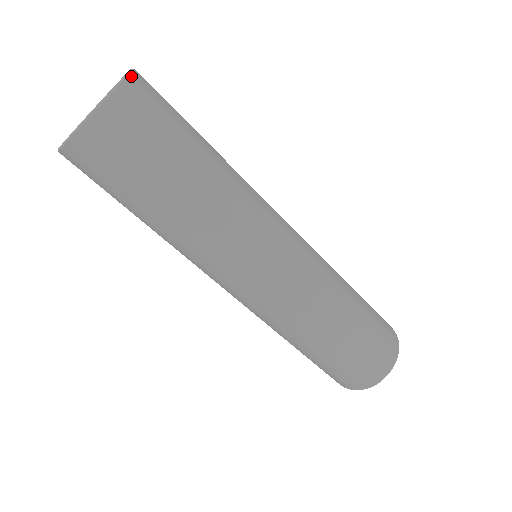
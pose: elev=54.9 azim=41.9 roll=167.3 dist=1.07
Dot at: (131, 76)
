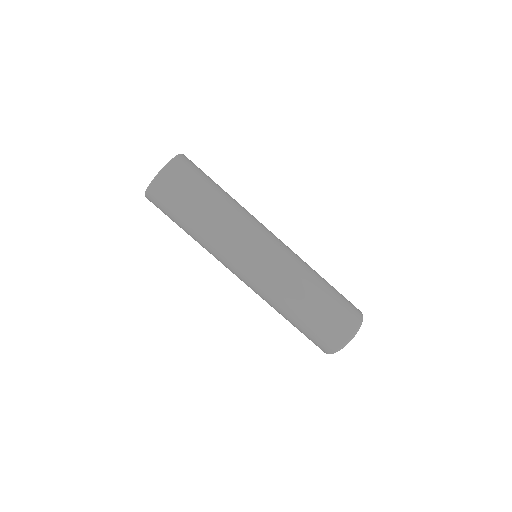
Dot at: occluded
